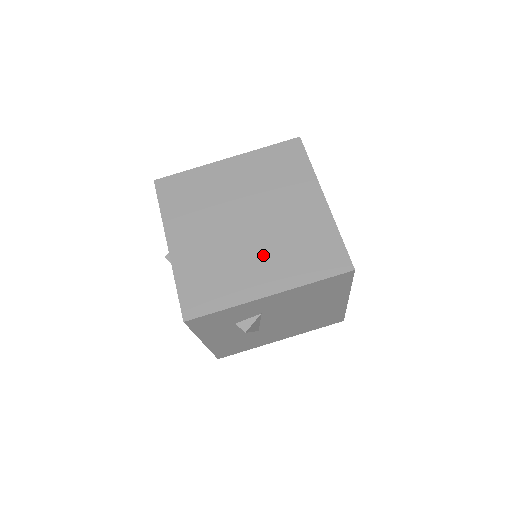
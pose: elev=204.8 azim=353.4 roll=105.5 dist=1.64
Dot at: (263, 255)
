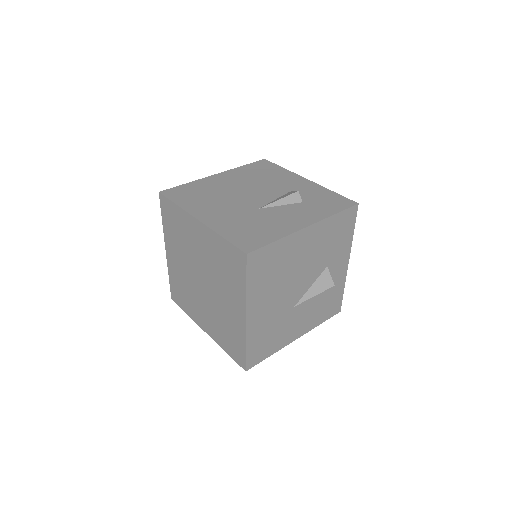
Dot at: (206, 310)
